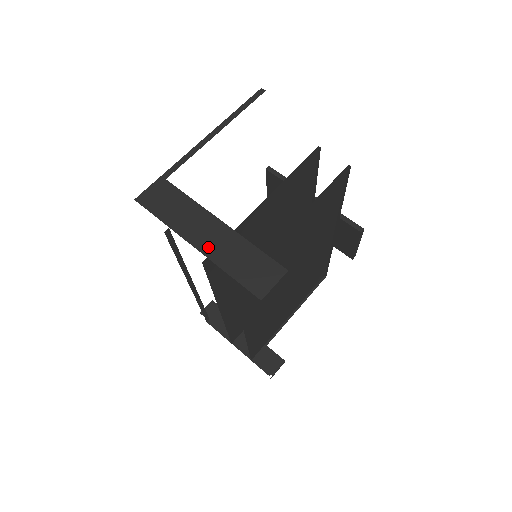
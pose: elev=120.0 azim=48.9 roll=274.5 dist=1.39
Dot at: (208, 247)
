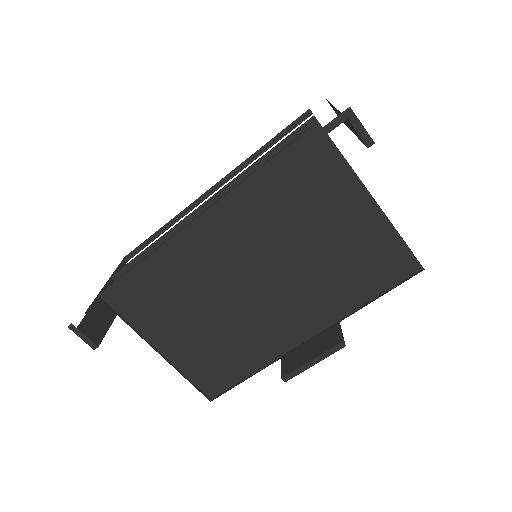
Dot at: occluded
